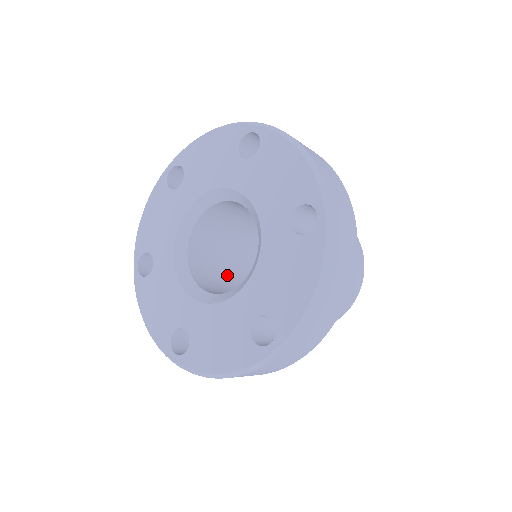
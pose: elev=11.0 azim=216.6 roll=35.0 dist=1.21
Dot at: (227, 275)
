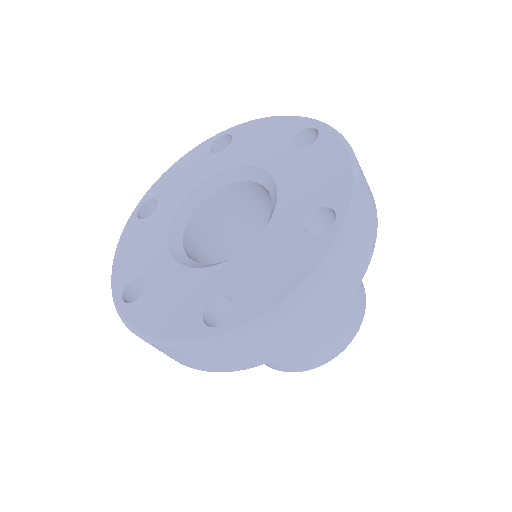
Dot at: occluded
